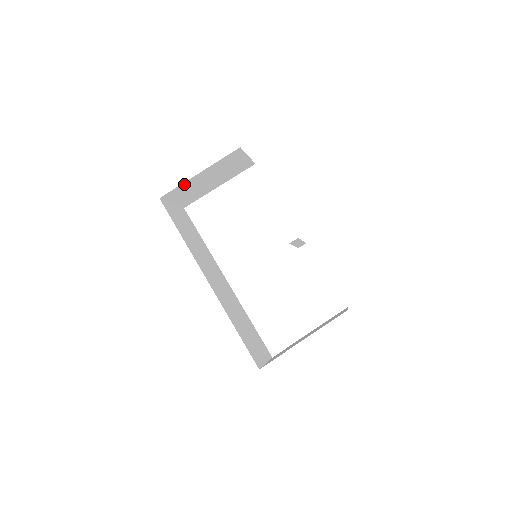
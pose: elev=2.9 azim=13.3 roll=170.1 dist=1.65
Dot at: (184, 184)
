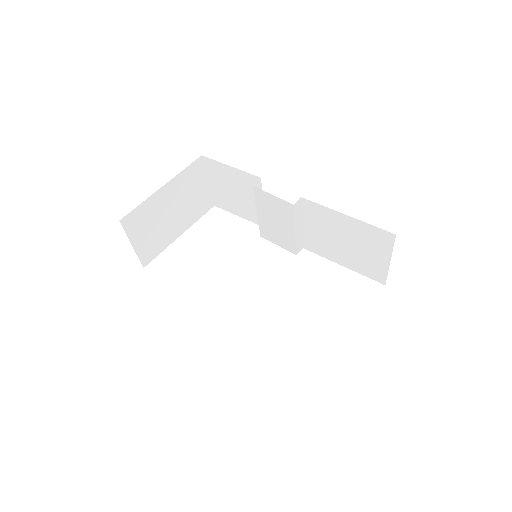
Dot at: (147, 204)
